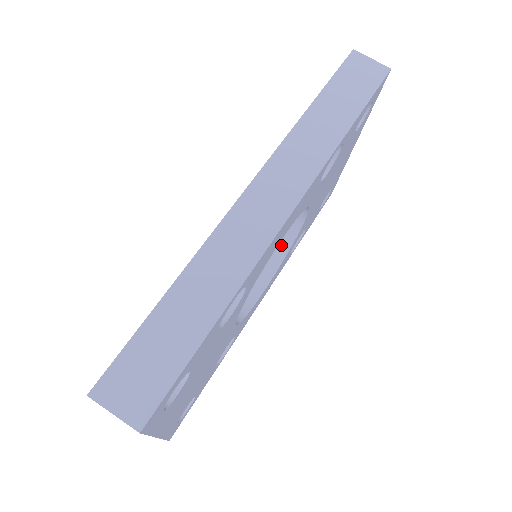
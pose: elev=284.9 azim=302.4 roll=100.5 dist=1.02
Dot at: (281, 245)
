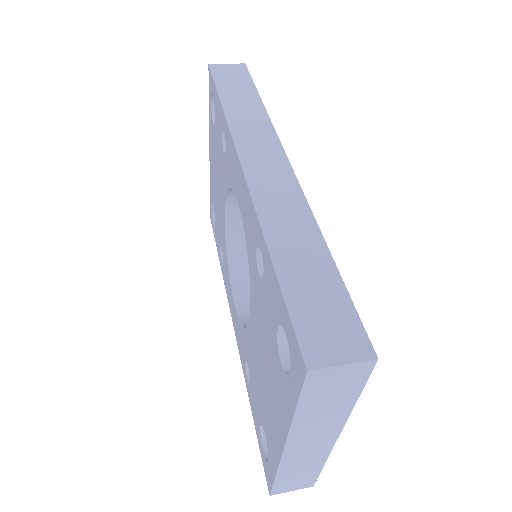
Dot at: occluded
